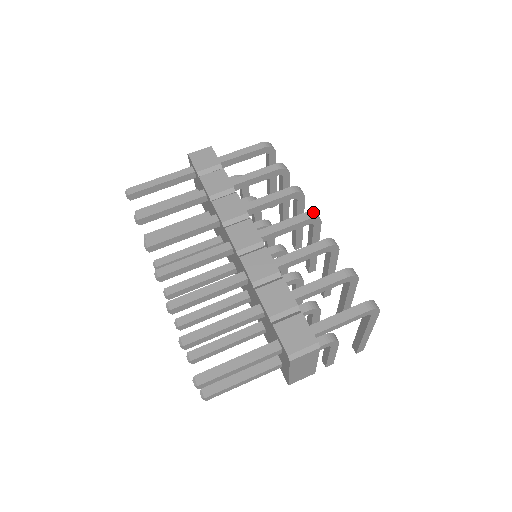
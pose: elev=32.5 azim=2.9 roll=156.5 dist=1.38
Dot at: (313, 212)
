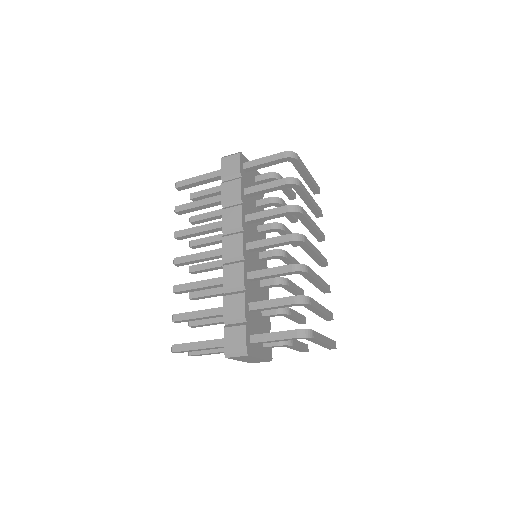
Dot at: (296, 234)
